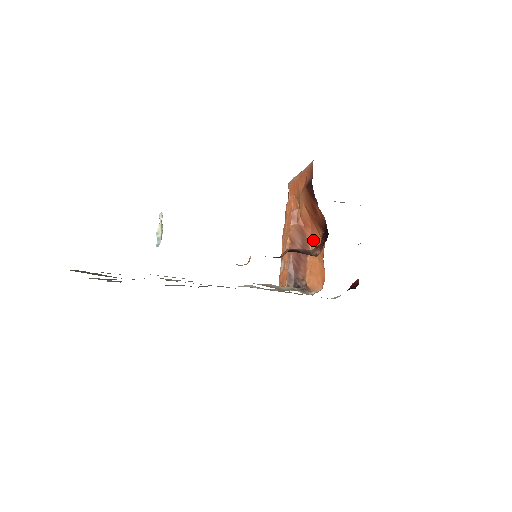
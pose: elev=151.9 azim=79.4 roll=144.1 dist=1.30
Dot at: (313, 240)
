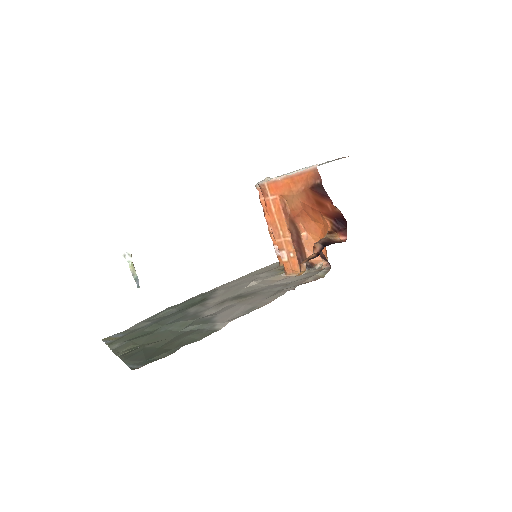
Dot at: (302, 225)
